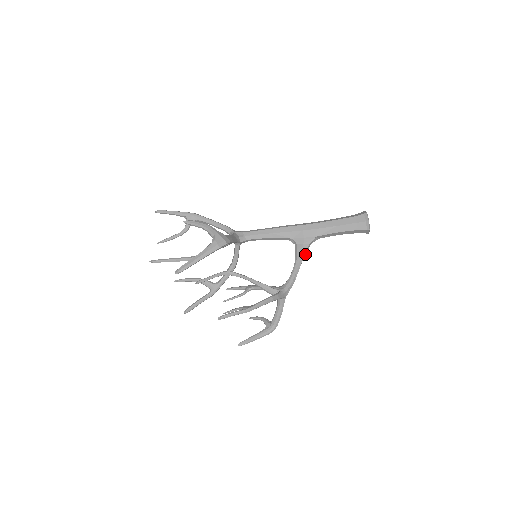
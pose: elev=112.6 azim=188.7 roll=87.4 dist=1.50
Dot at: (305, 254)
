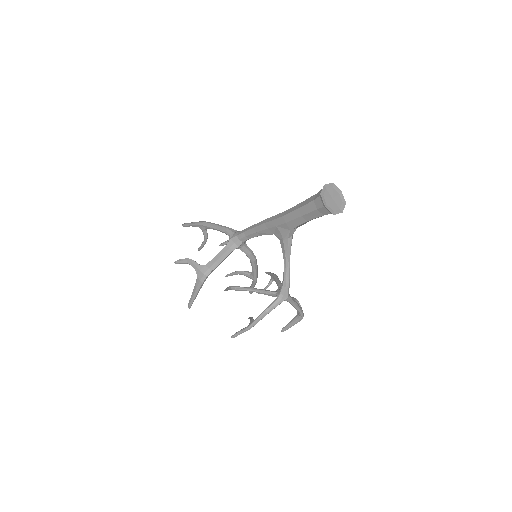
Dot at: (290, 249)
